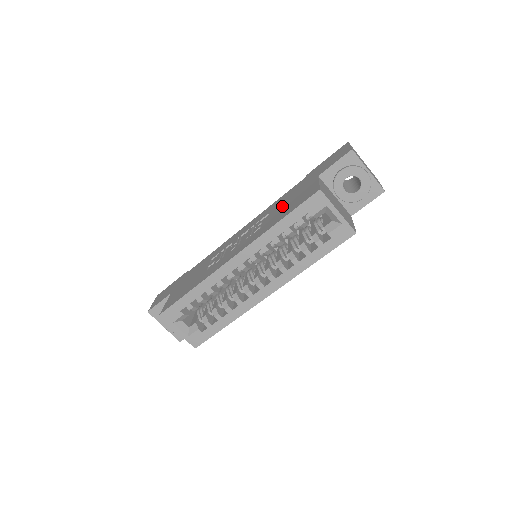
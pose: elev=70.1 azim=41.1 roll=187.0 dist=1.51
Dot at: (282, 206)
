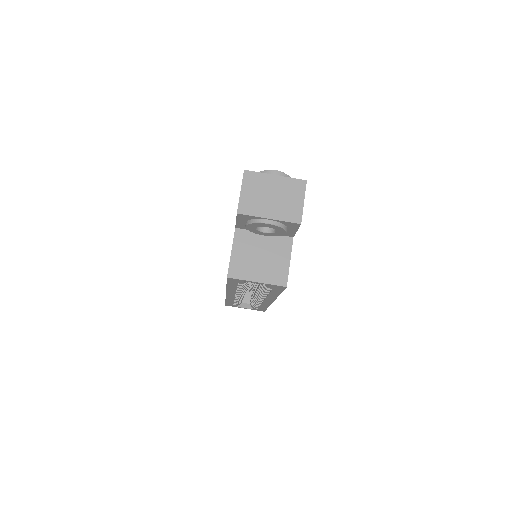
Dot at: occluded
